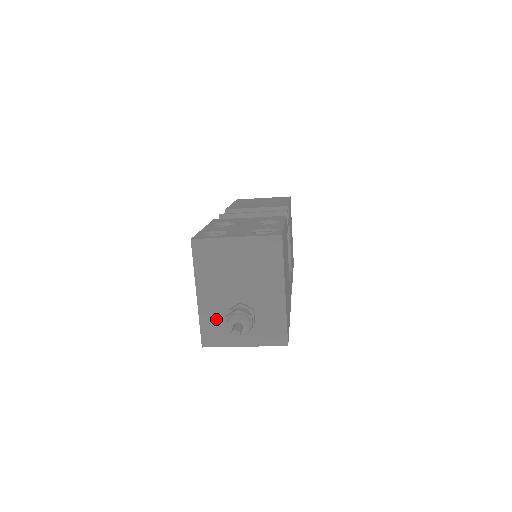
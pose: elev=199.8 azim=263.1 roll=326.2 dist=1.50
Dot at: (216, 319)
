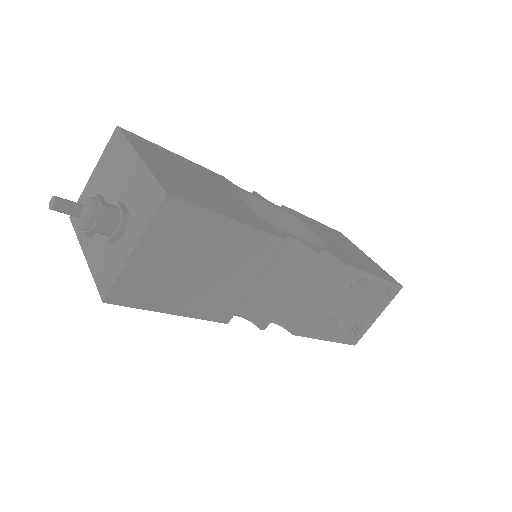
Dot at: (103, 256)
